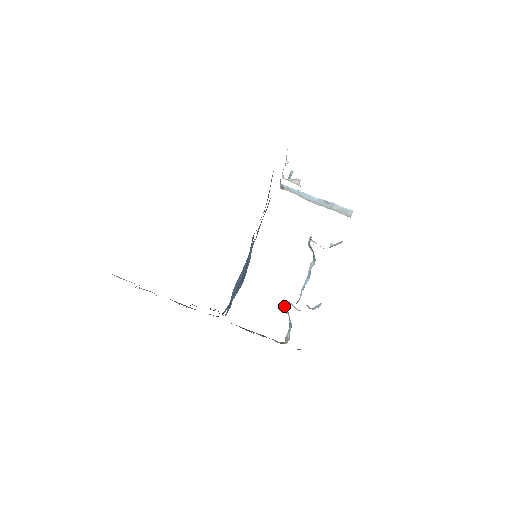
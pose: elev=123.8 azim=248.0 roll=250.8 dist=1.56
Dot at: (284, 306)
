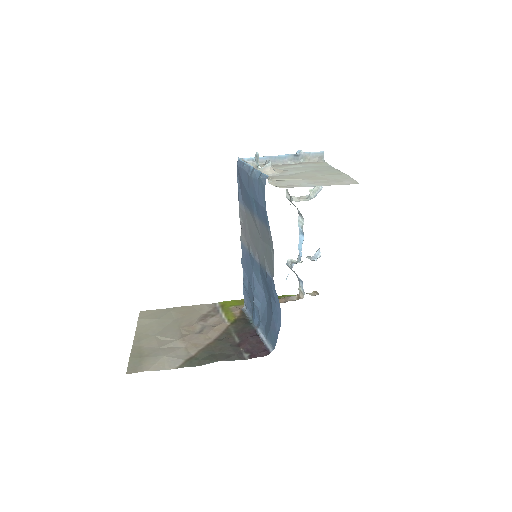
Dot at: occluded
